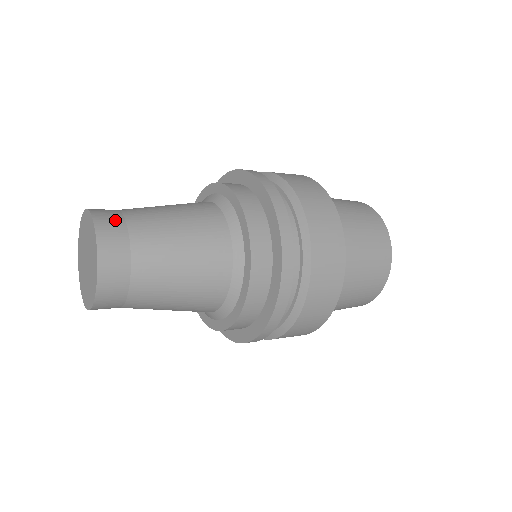
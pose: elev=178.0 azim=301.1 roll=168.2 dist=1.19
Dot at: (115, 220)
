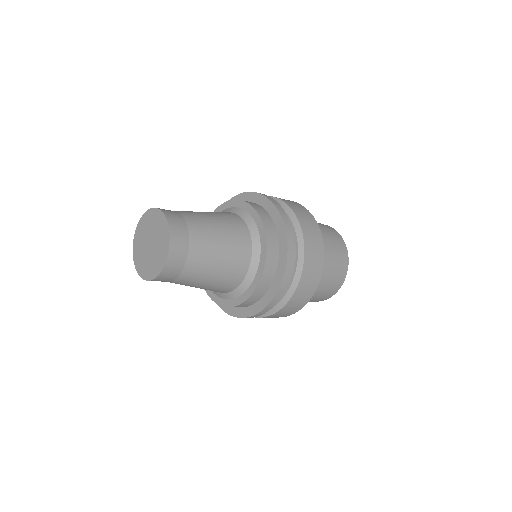
Dot at: occluded
